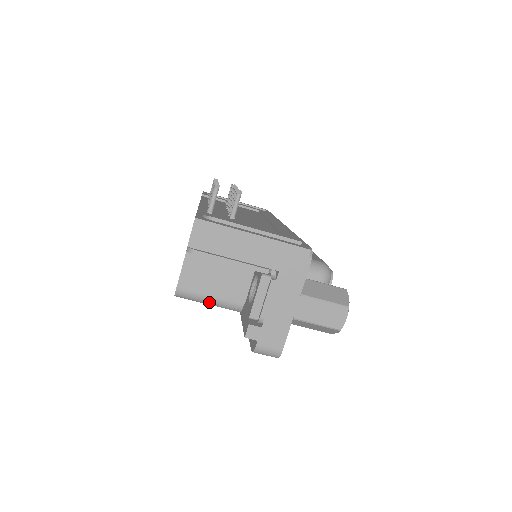
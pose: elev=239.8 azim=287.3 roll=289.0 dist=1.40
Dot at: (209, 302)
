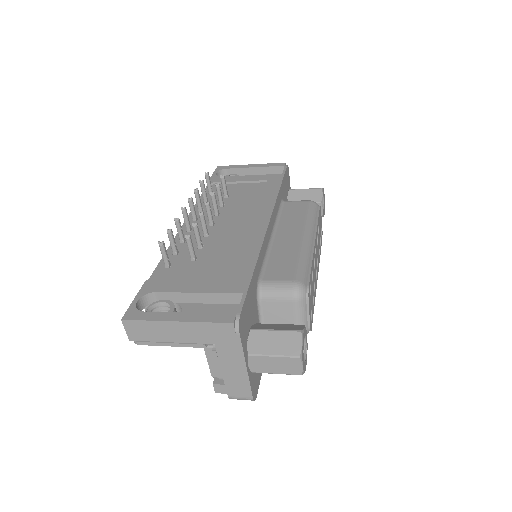
Dot at: occluded
